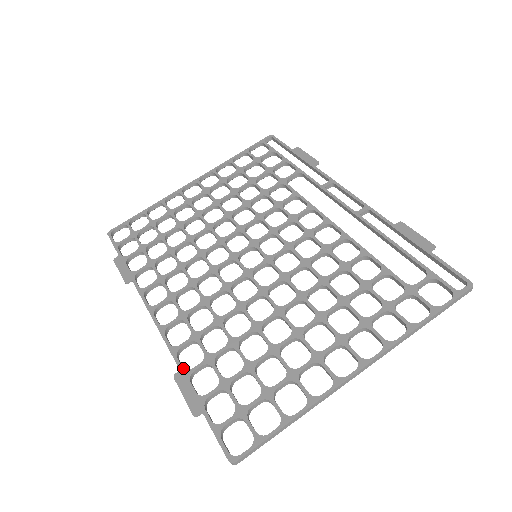
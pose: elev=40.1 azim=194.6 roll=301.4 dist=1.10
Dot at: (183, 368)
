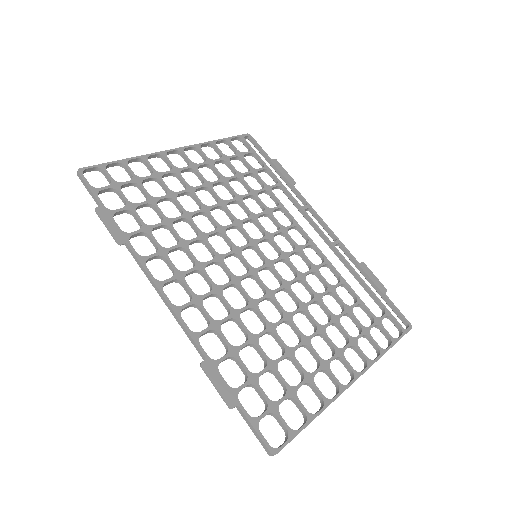
Dot at: (209, 357)
